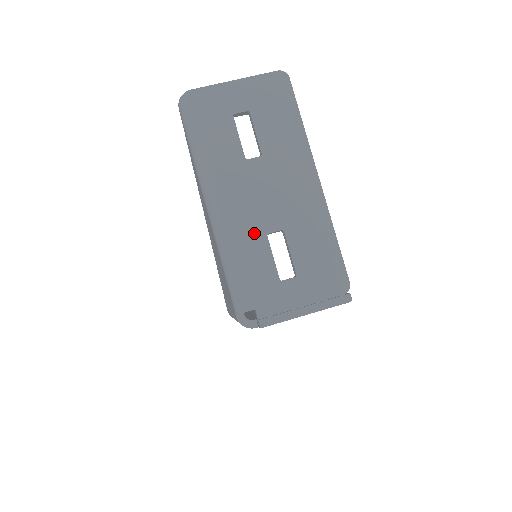
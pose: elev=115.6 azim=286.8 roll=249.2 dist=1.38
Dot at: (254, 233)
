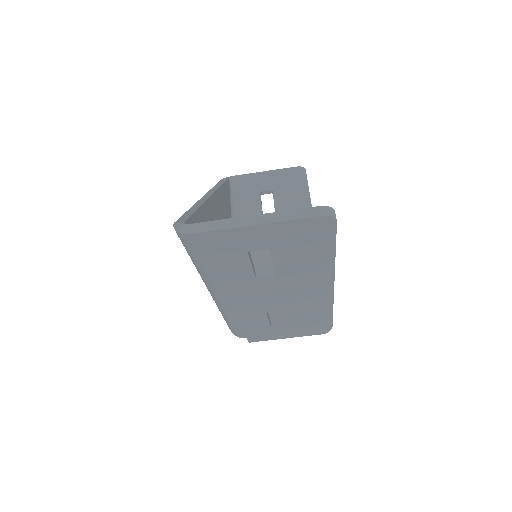
Dot at: (254, 312)
